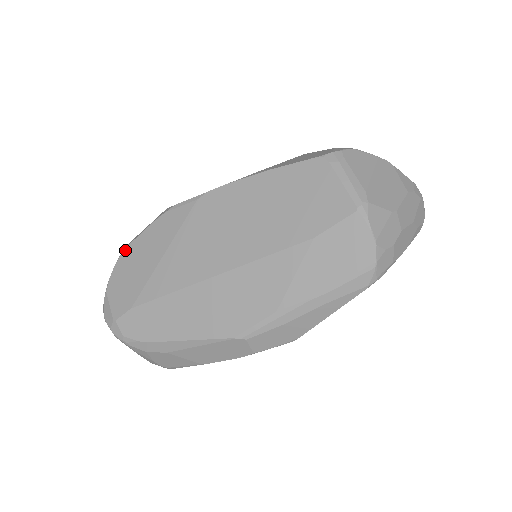
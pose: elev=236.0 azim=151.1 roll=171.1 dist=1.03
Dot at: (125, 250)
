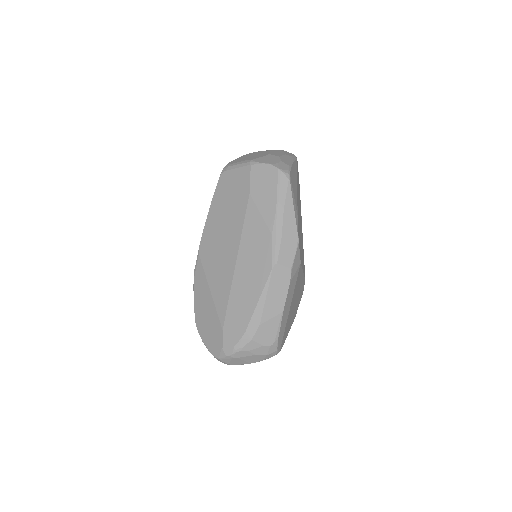
Dot at: (195, 320)
